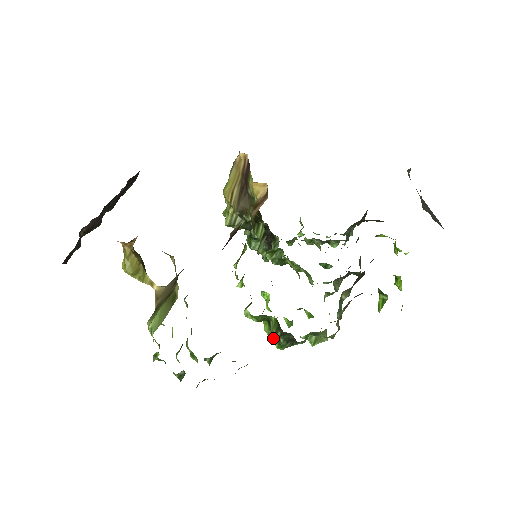
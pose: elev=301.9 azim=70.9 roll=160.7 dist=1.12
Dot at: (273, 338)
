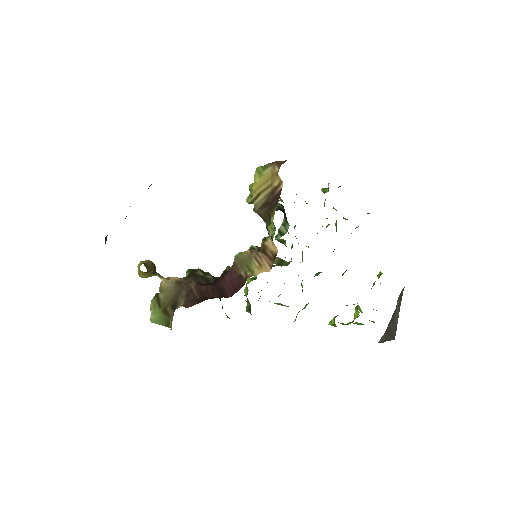
Dot at: occluded
